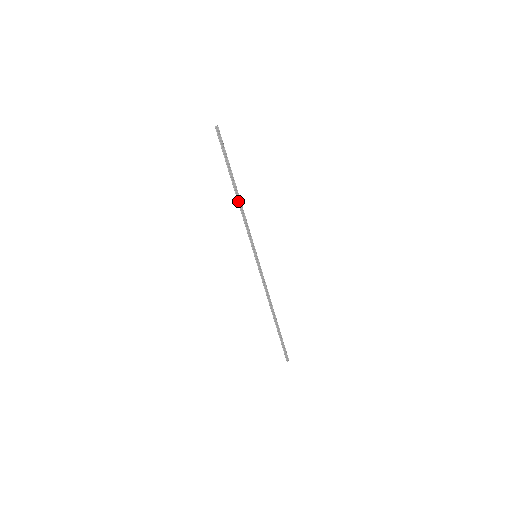
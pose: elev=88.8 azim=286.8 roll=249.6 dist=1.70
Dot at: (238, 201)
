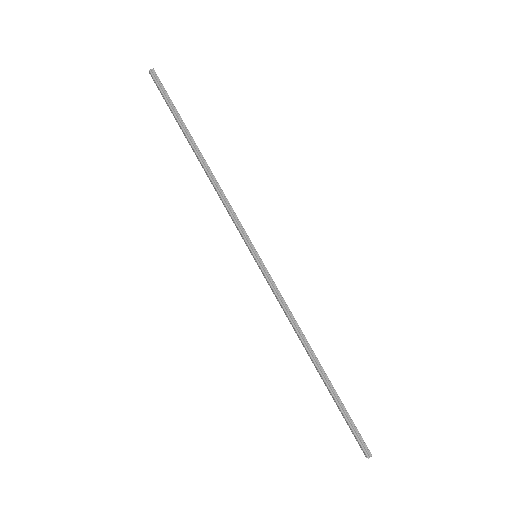
Dot at: (206, 169)
